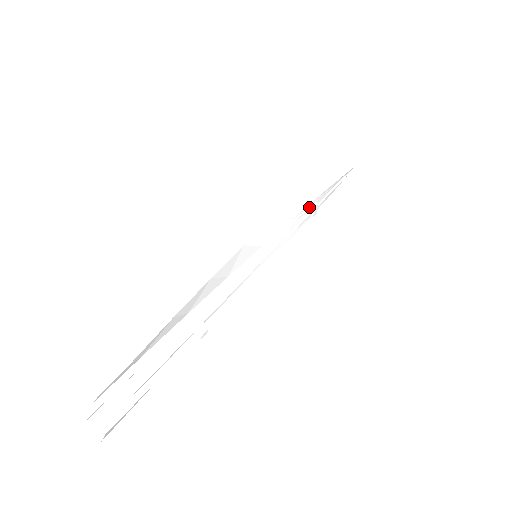
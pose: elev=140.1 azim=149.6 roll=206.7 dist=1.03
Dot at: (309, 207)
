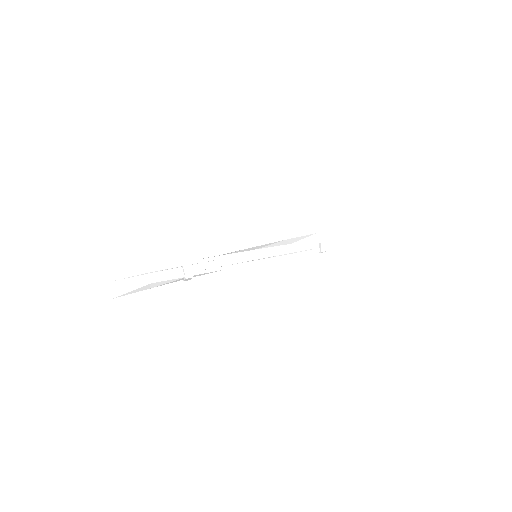
Dot at: (316, 242)
